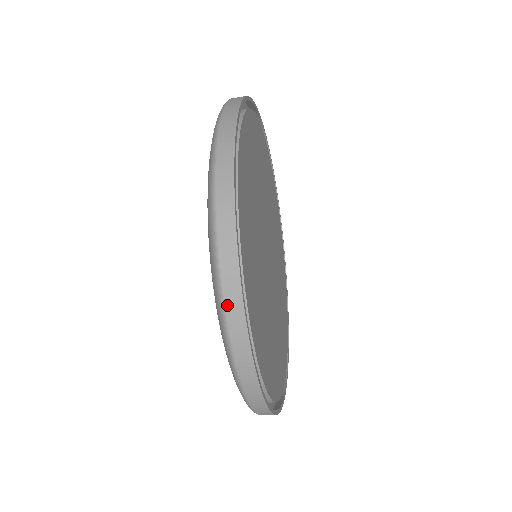
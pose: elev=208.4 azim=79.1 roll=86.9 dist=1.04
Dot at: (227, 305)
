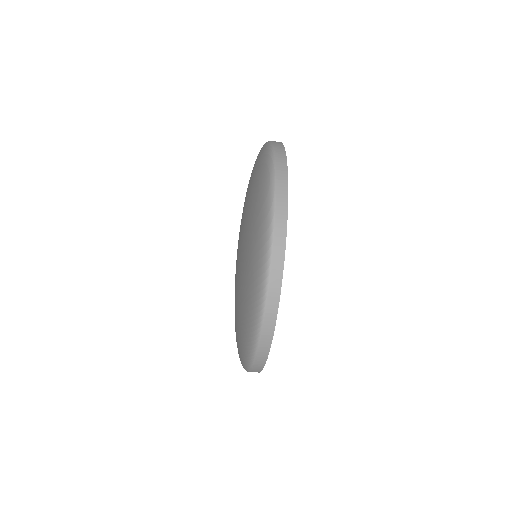
Dot at: (271, 276)
